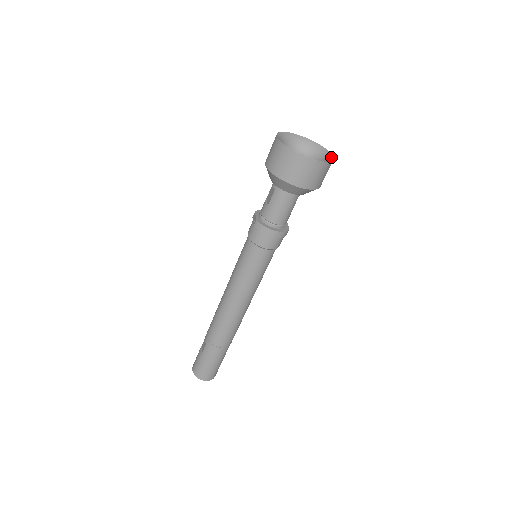
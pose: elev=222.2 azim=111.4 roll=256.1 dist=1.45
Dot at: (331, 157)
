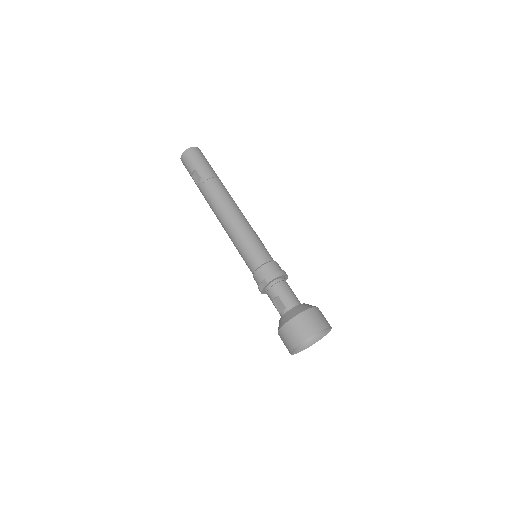
Dot at: occluded
